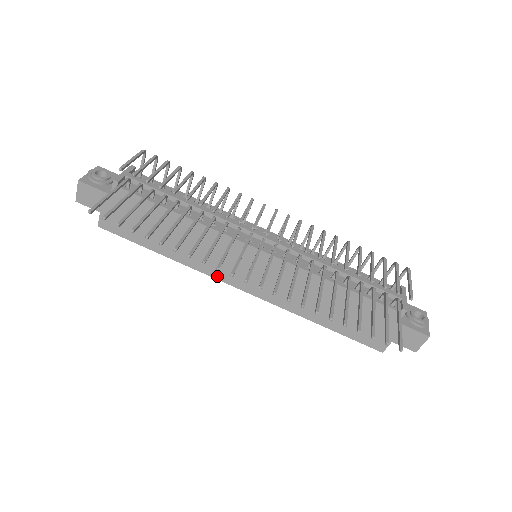
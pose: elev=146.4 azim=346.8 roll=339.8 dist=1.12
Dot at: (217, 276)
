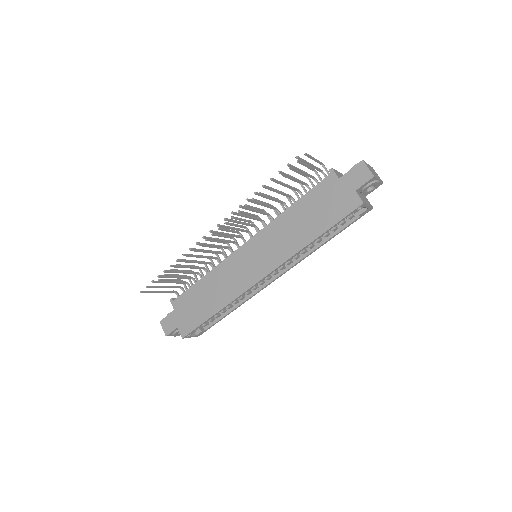
Dot at: (246, 287)
